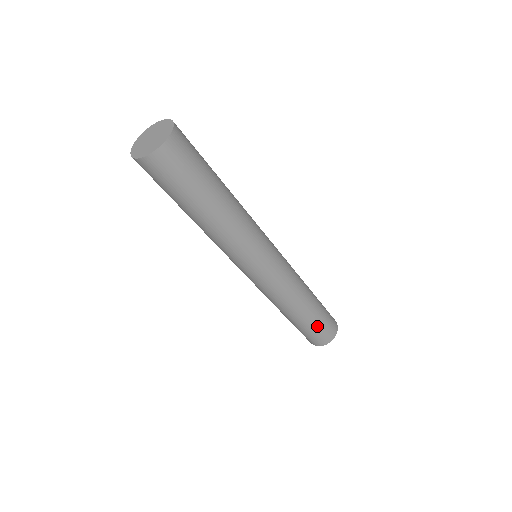
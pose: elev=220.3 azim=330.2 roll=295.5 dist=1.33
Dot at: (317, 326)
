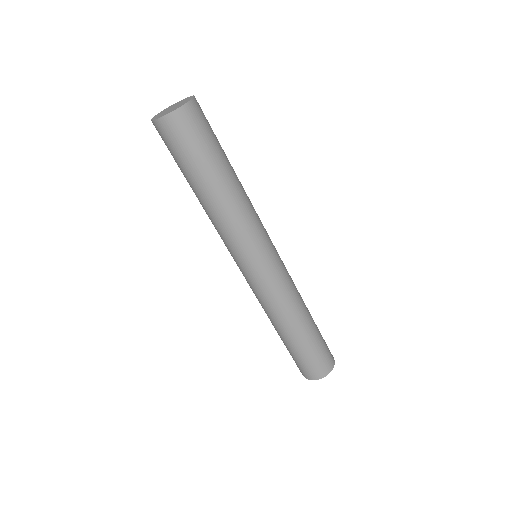
Dot at: (316, 348)
